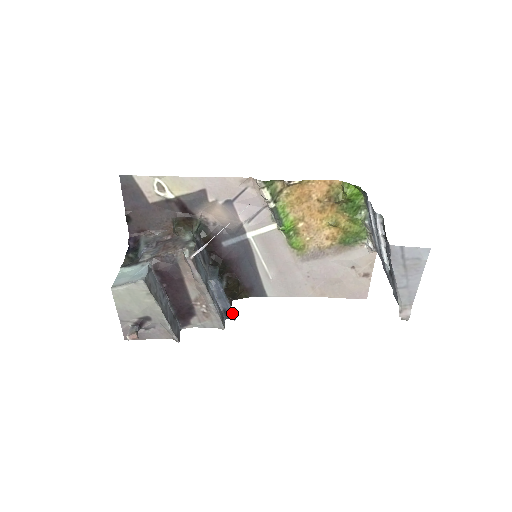
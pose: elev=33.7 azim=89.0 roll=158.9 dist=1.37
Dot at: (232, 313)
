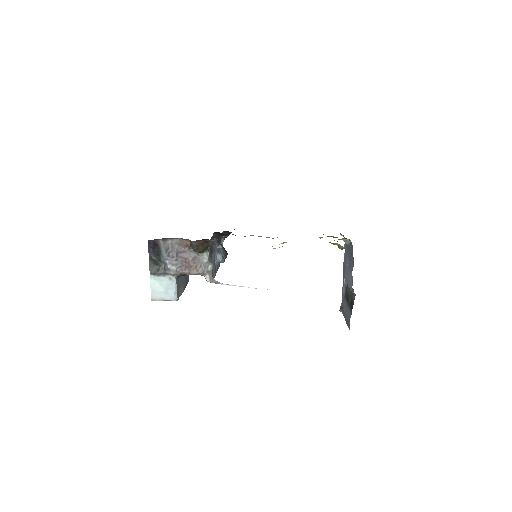
Dot at: occluded
